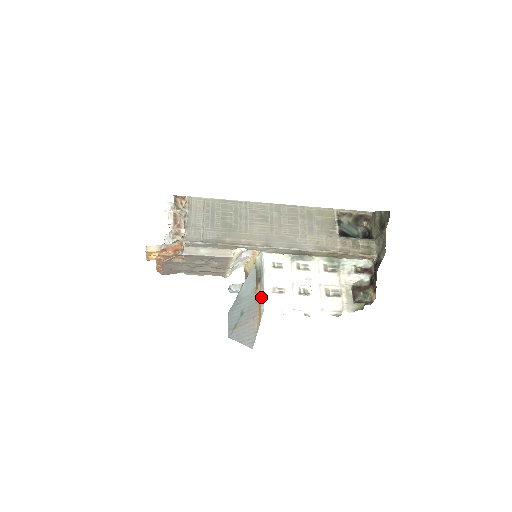
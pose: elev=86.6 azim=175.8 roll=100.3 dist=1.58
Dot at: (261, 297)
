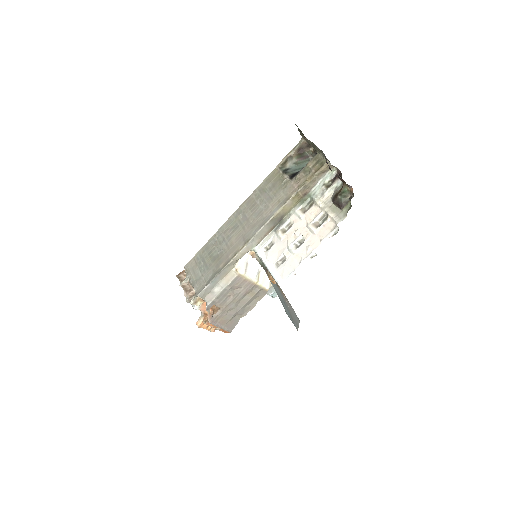
Dot at: (273, 279)
